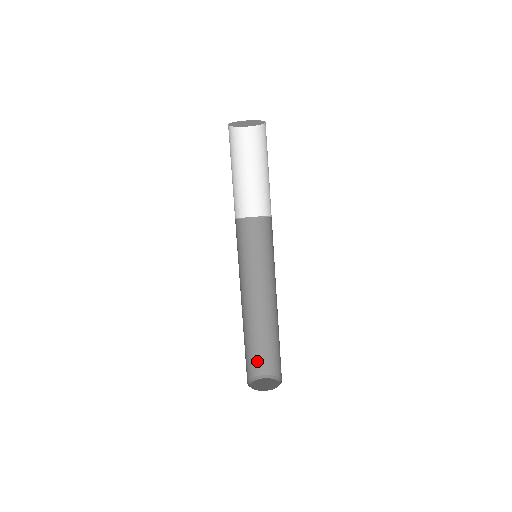
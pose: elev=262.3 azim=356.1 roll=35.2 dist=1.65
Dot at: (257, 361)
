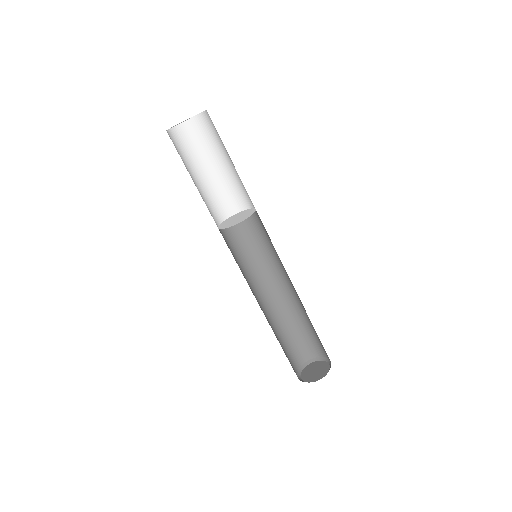
Dot at: (313, 344)
